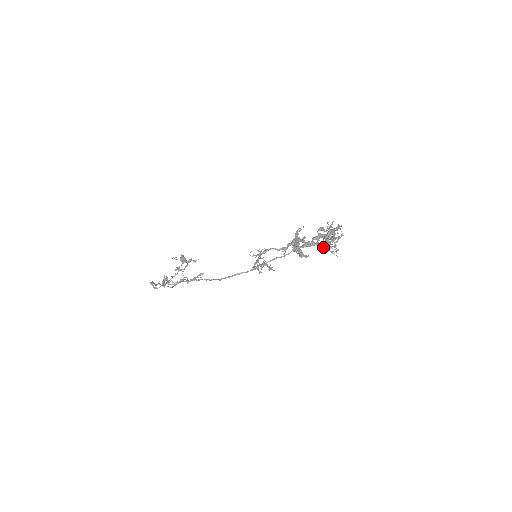
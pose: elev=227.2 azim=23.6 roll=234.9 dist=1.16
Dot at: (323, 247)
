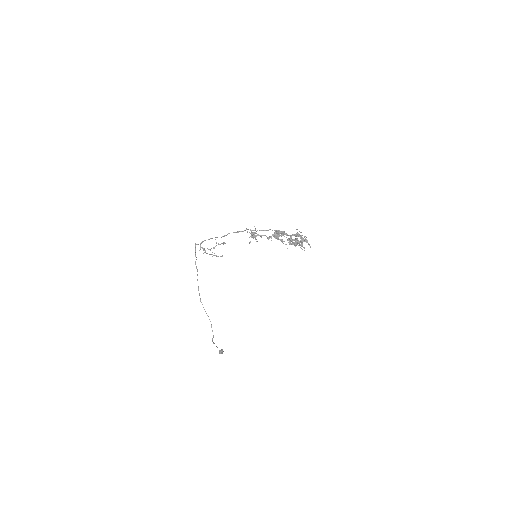
Dot at: (291, 240)
